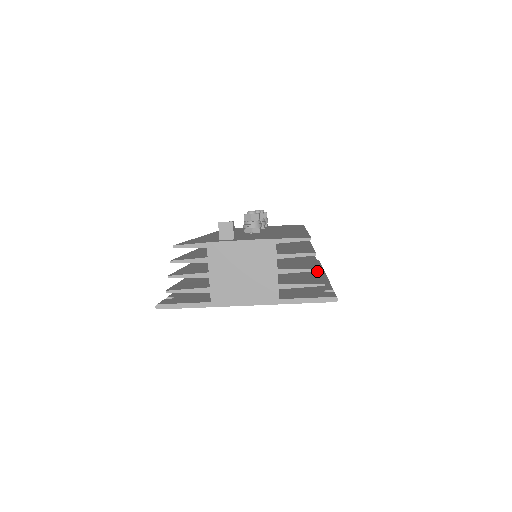
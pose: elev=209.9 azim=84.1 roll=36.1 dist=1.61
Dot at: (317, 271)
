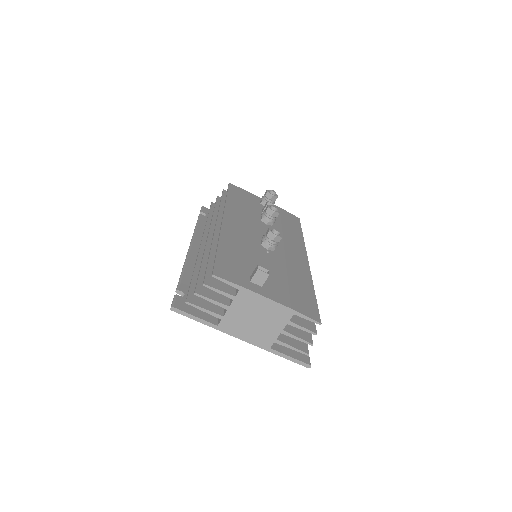
Dot at: occluded
